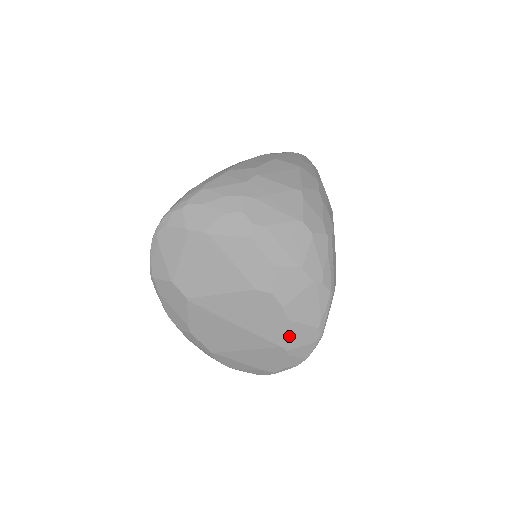
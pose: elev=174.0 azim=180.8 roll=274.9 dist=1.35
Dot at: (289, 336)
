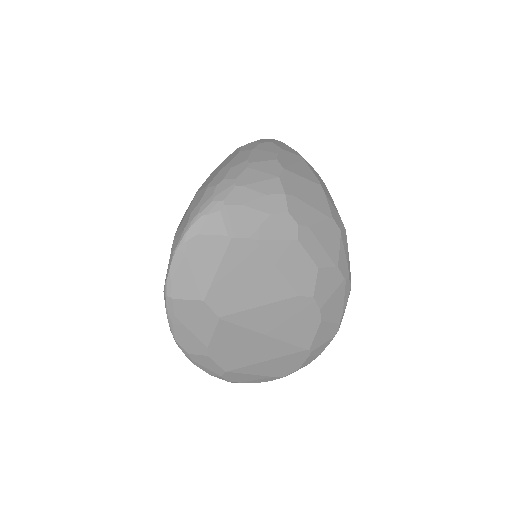
Dot at: (317, 337)
